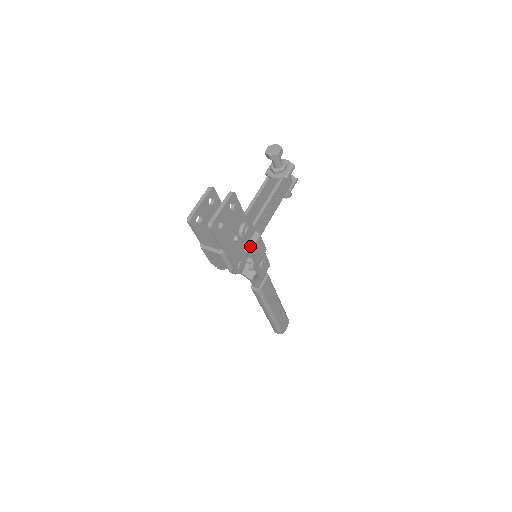
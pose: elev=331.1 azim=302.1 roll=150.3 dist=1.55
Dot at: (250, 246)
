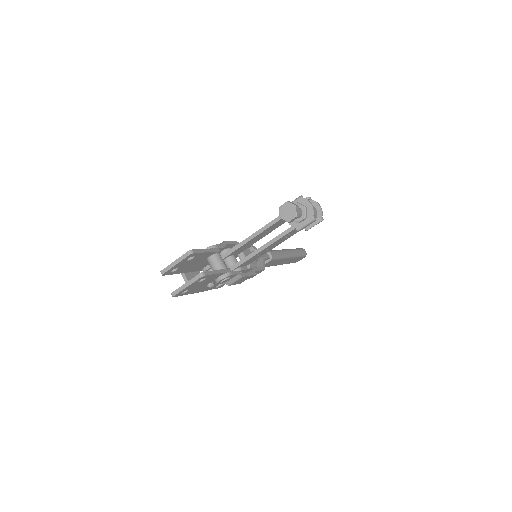
Dot at: (228, 283)
